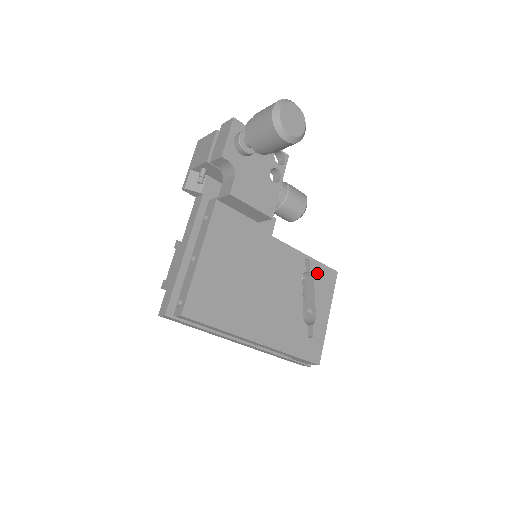
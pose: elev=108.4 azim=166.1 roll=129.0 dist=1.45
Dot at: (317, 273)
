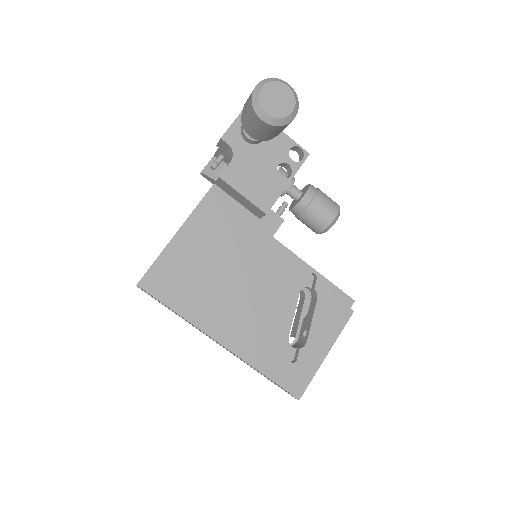
Dot at: (324, 293)
